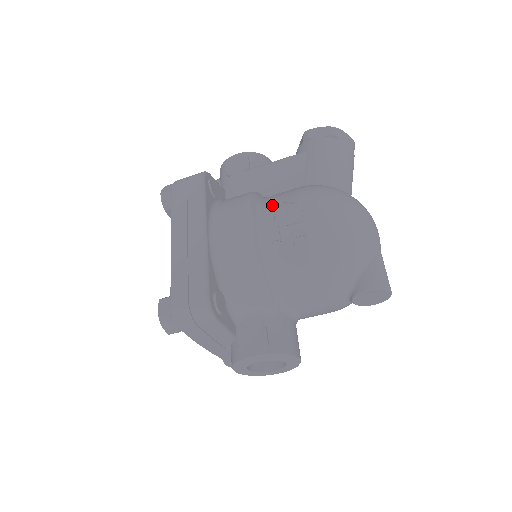
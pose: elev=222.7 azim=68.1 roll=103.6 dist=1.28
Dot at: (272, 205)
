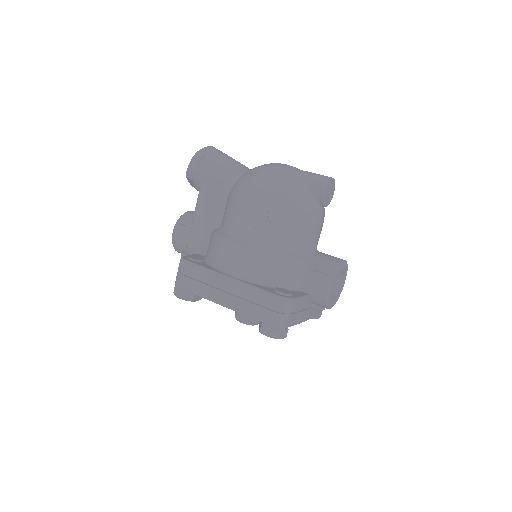
Dot at: (233, 224)
